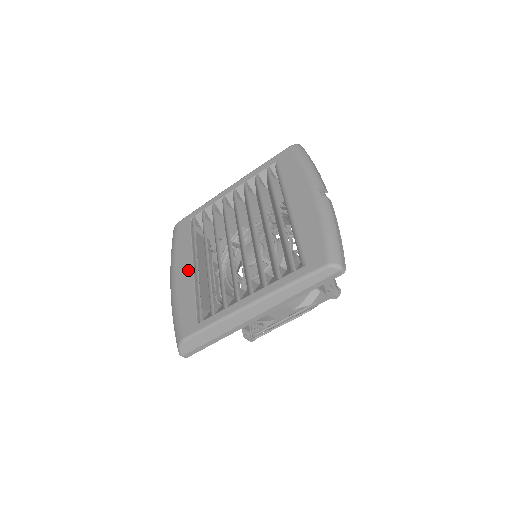
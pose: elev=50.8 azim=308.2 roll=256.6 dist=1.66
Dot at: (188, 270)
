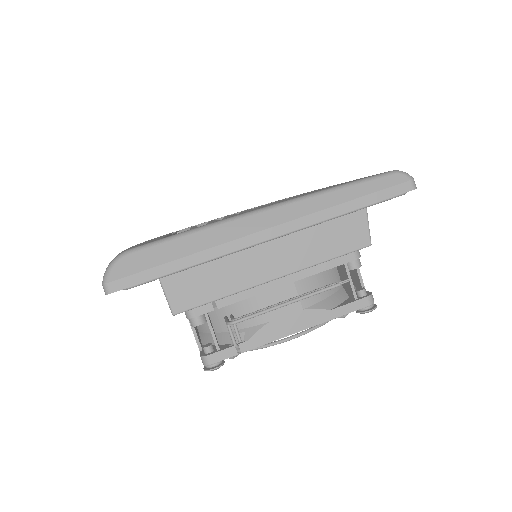
Dot at: occluded
